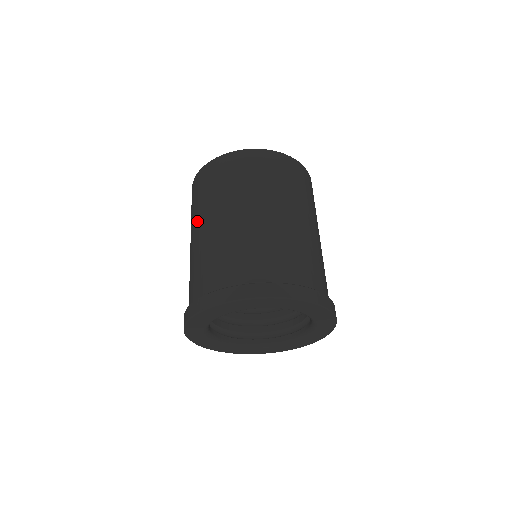
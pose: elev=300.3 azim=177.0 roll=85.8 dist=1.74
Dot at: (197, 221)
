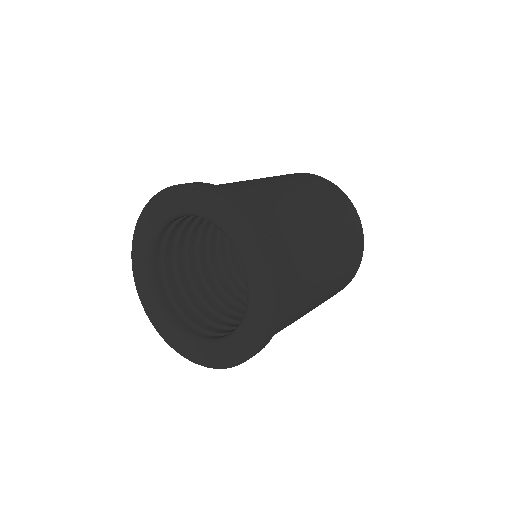
Dot at: occluded
